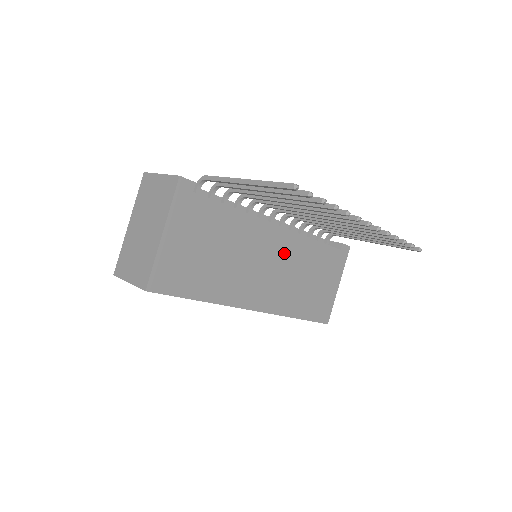
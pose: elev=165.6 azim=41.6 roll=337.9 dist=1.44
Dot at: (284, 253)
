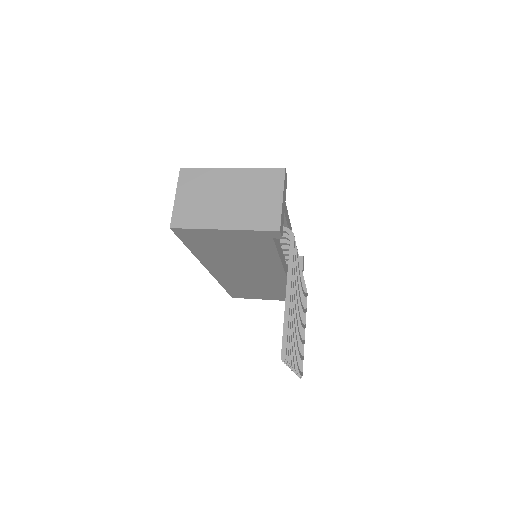
Dot at: (266, 278)
